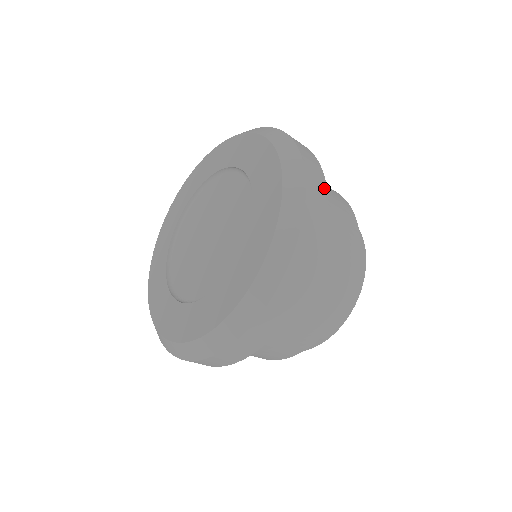
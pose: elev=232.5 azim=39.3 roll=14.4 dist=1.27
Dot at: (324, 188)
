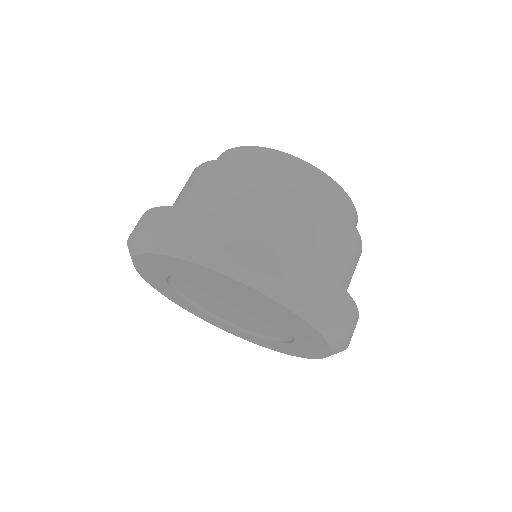
Dot at: (350, 301)
